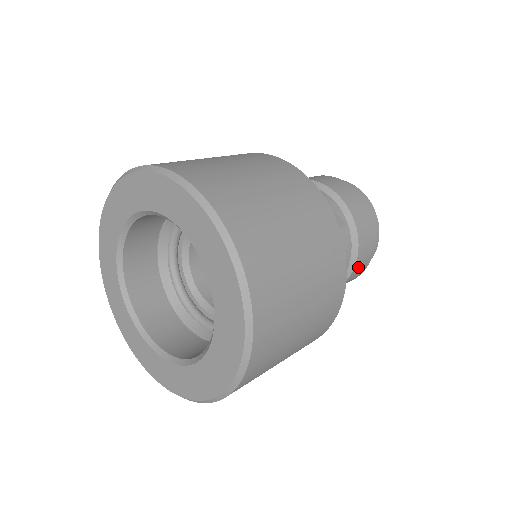
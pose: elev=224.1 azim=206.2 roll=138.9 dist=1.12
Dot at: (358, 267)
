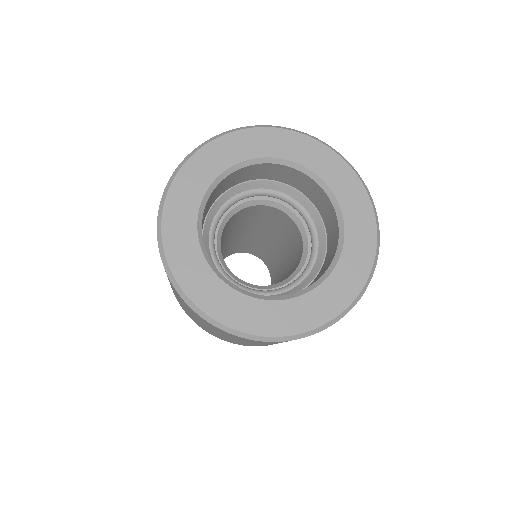
Dot at: occluded
